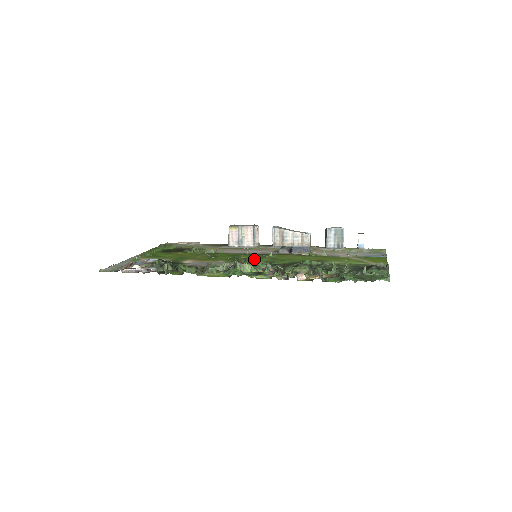
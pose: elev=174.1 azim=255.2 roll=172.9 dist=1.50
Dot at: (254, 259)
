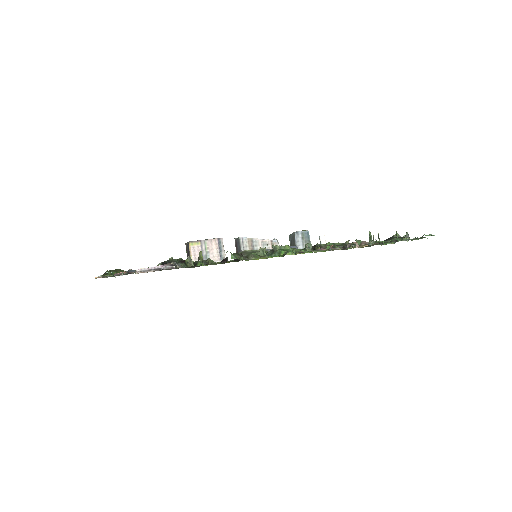
Dot at: occluded
